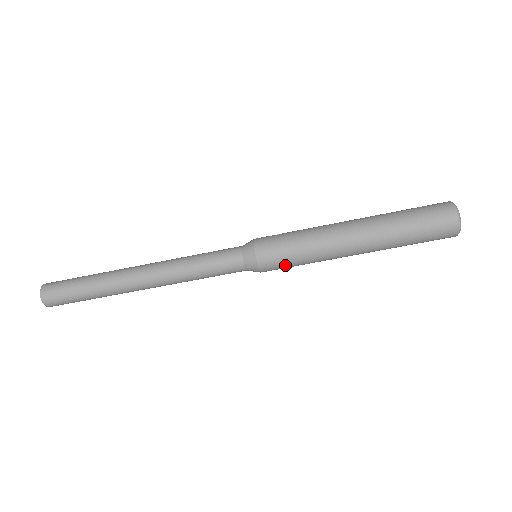
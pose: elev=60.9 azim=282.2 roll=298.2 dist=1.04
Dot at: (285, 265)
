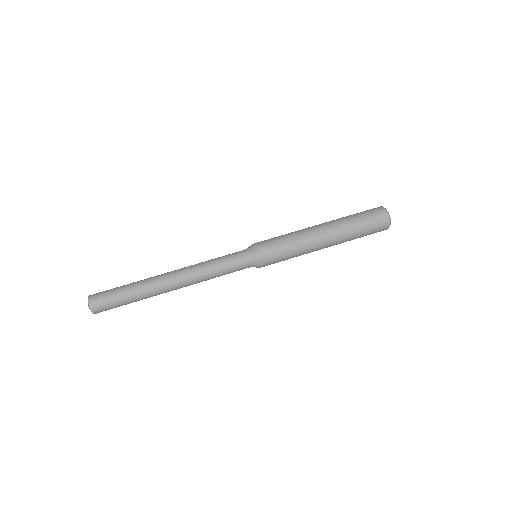
Dot at: (274, 242)
